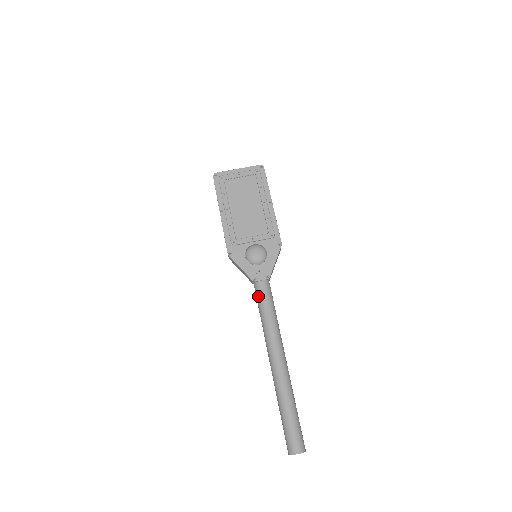
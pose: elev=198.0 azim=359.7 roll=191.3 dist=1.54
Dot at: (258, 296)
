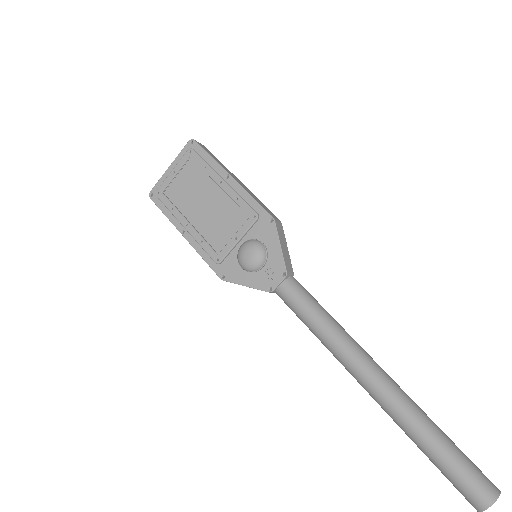
Dot at: (289, 307)
